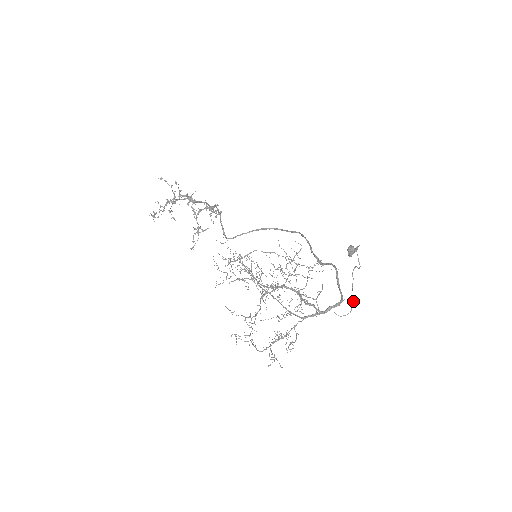
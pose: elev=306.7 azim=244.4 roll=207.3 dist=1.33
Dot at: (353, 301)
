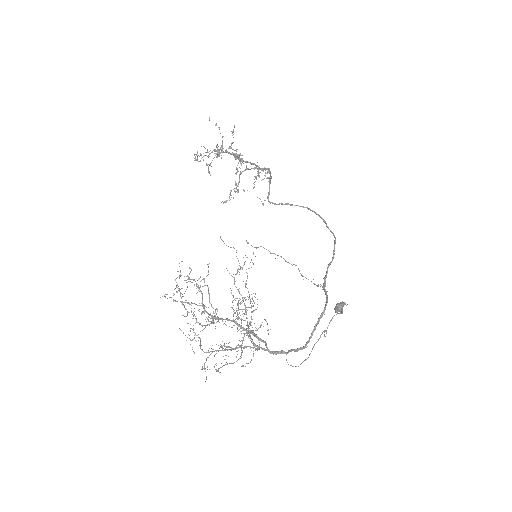
Dot at: (308, 357)
